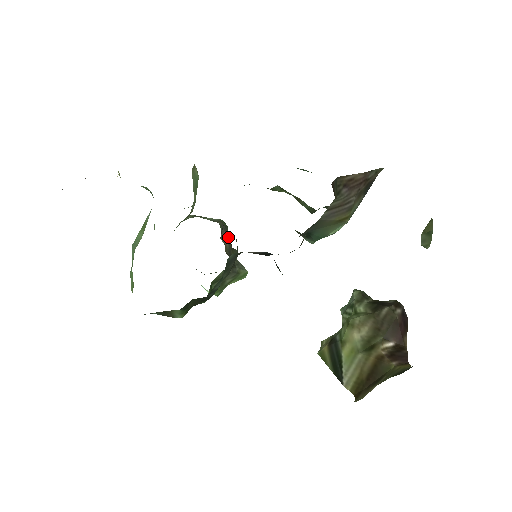
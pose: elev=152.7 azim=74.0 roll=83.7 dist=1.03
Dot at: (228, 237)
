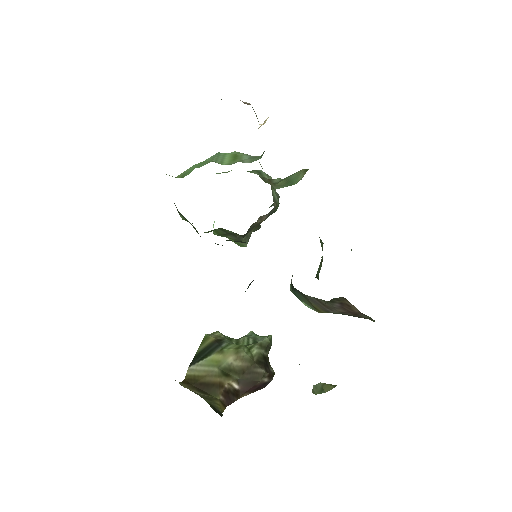
Dot at: occluded
